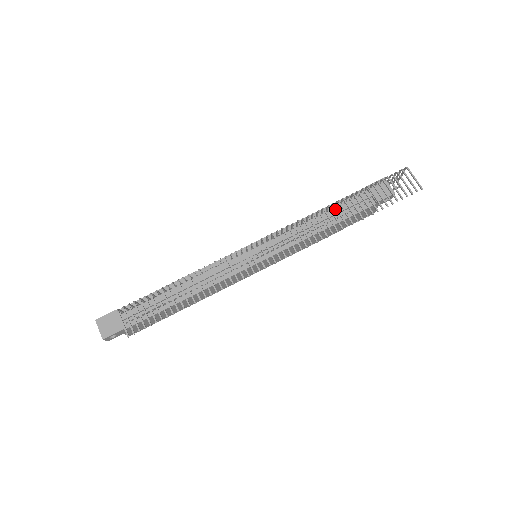
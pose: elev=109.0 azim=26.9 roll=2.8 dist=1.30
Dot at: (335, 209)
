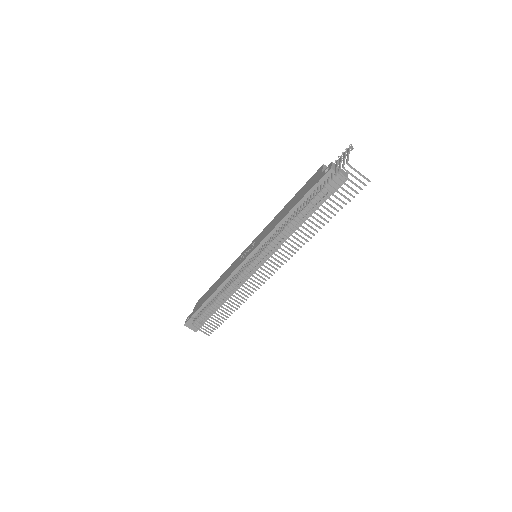
Dot at: (298, 210)
